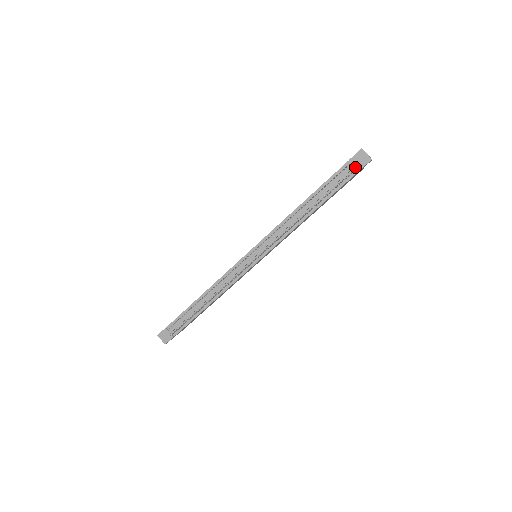
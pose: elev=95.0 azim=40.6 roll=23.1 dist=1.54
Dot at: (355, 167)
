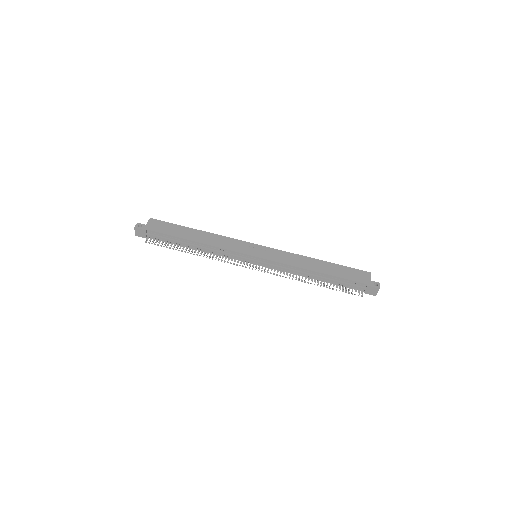
Dot at: (364, 289)
